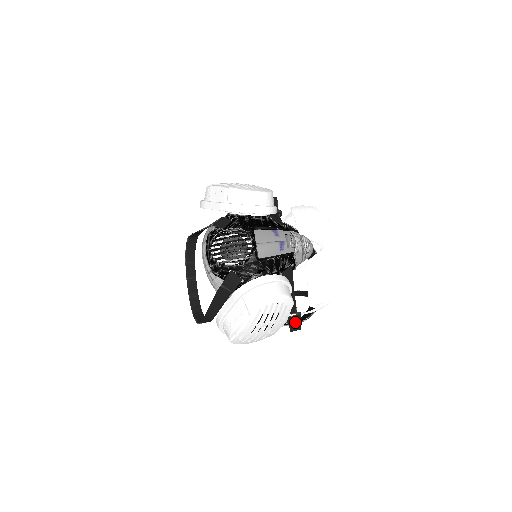
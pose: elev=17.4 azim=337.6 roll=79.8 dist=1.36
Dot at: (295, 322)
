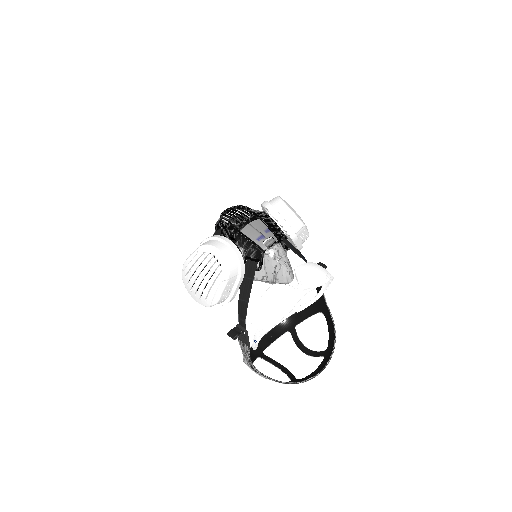
Dot at: (237, 332)
